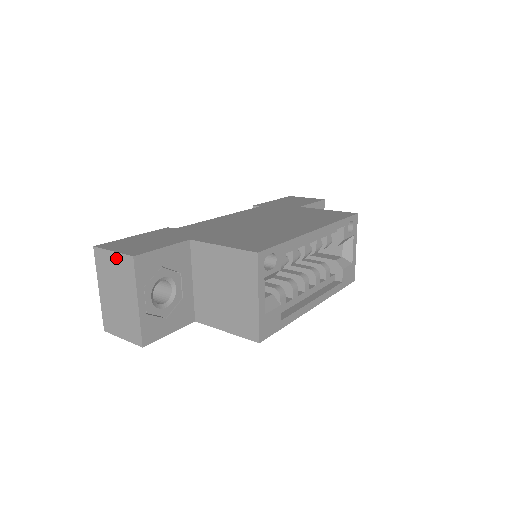
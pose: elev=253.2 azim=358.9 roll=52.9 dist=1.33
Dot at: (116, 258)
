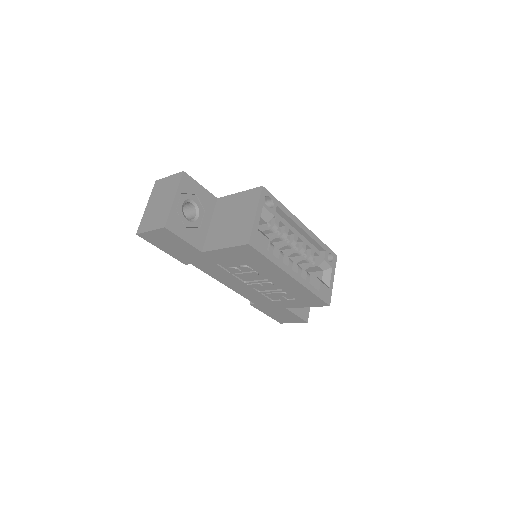
Dot at: (170, 178)
